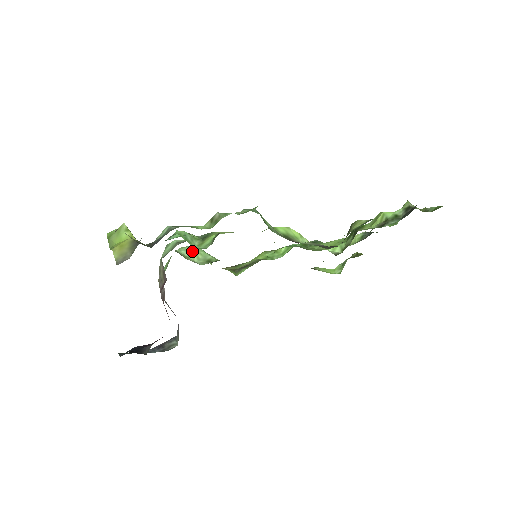
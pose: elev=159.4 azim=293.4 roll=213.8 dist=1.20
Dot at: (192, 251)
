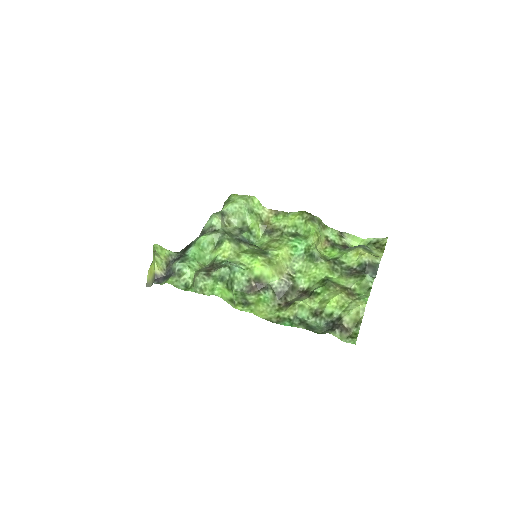
Dot at: (236, 210)
